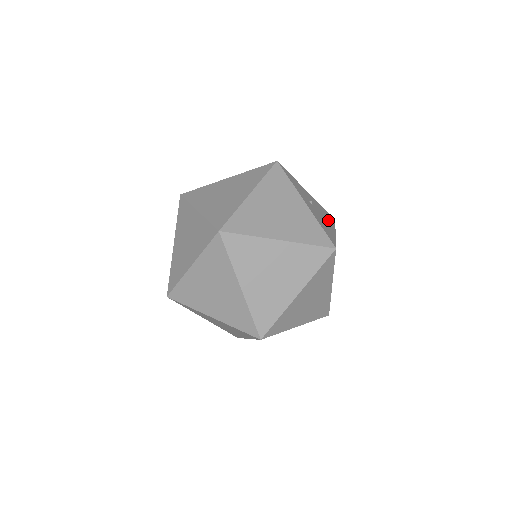
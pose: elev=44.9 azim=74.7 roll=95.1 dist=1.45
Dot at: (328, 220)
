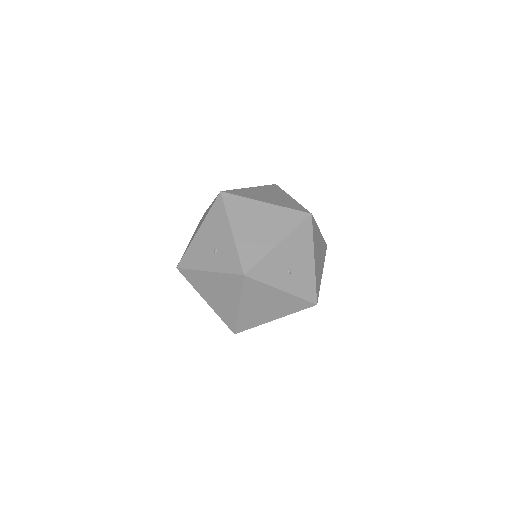
Dot at: occluded
